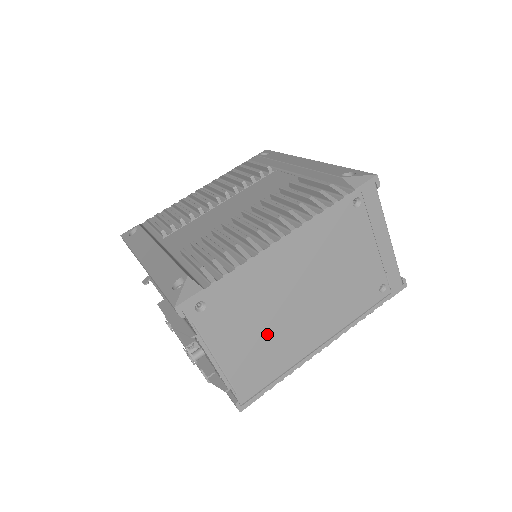
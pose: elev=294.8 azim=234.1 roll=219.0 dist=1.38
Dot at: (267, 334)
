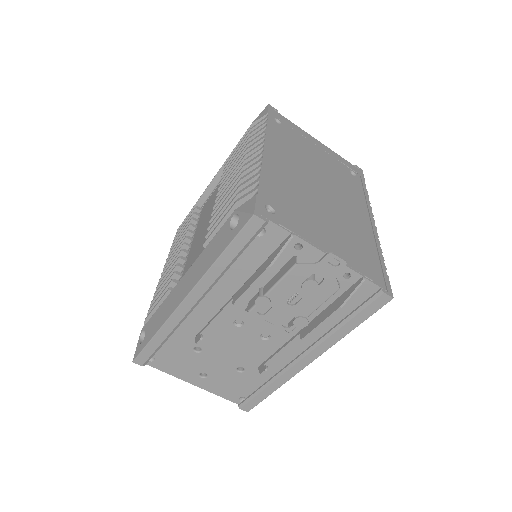
Dot at: (333, 222)
